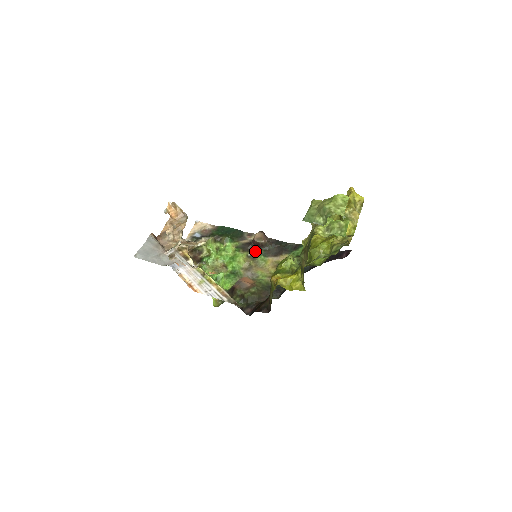
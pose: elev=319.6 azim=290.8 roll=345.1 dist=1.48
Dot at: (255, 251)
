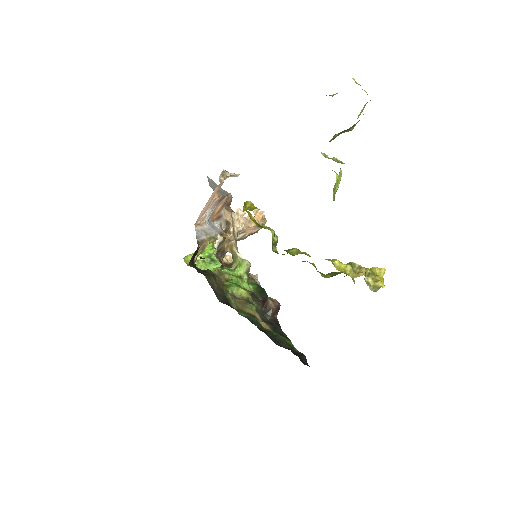
Dot at: (256, 305)
